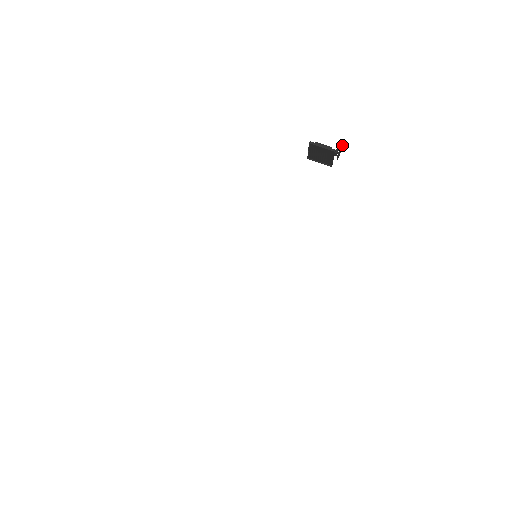
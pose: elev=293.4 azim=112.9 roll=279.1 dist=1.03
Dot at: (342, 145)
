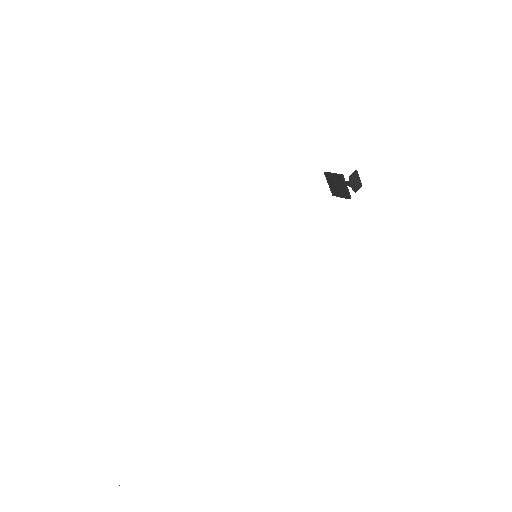
Dot at: (356, 176)
